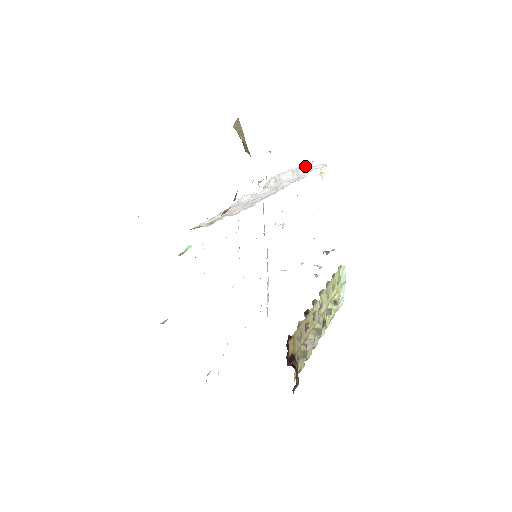
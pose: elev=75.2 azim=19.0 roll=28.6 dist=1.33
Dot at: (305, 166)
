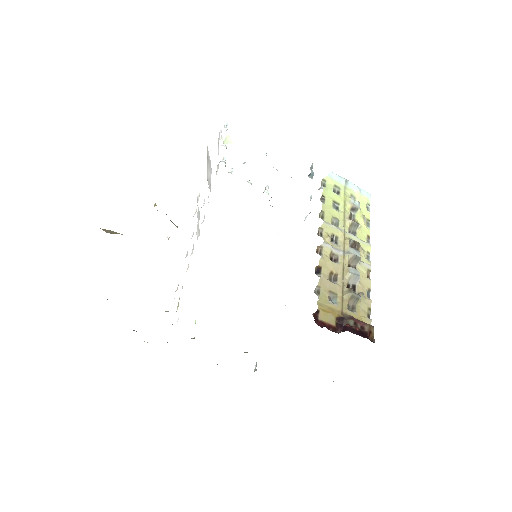
Dot at: (207, 155)
